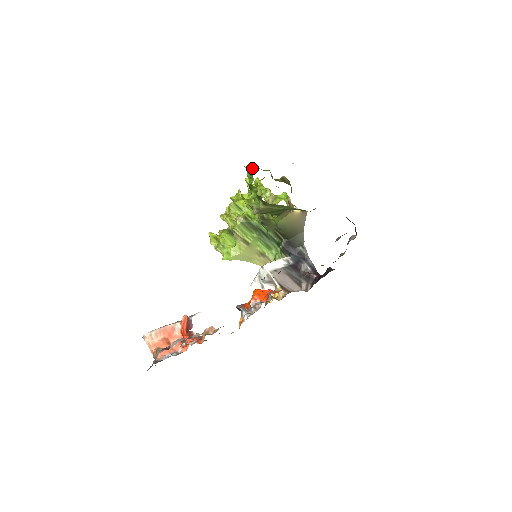
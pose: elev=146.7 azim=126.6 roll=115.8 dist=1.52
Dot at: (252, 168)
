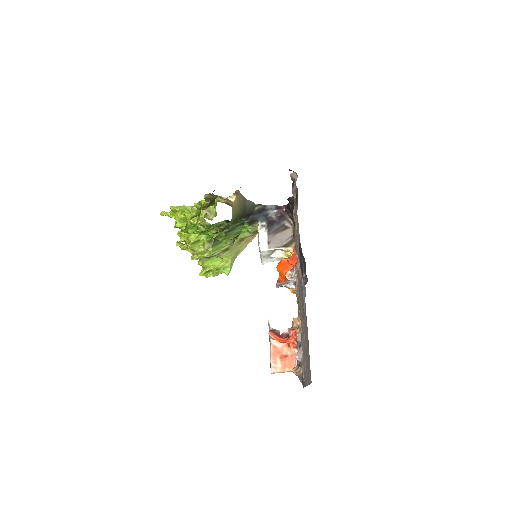
Dot at: (193, 226)
